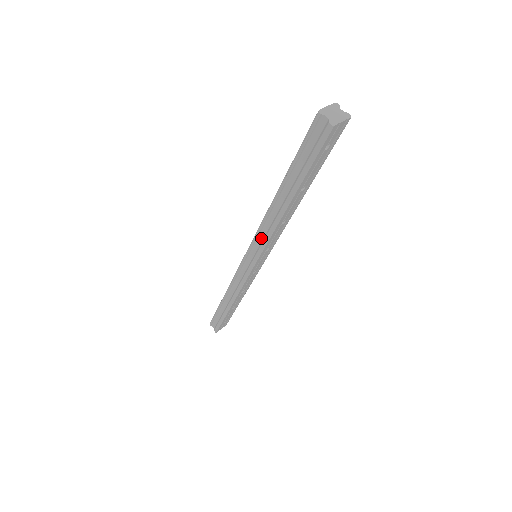
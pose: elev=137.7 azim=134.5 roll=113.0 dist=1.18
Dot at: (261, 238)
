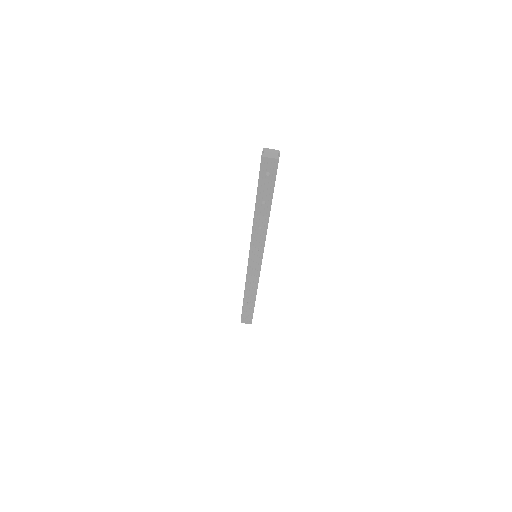
Dot at: occluded
